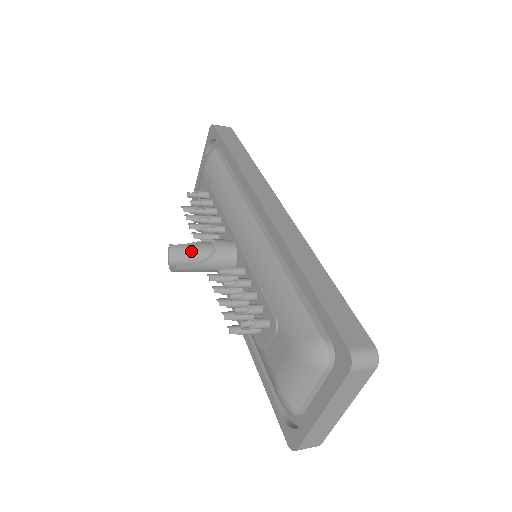
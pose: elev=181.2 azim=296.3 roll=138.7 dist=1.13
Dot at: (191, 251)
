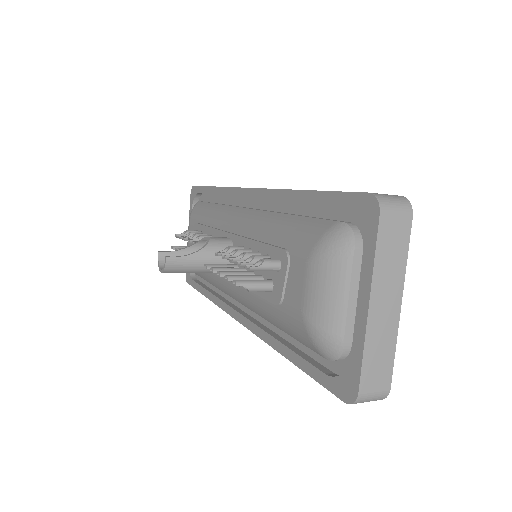
Dot at: occluded
